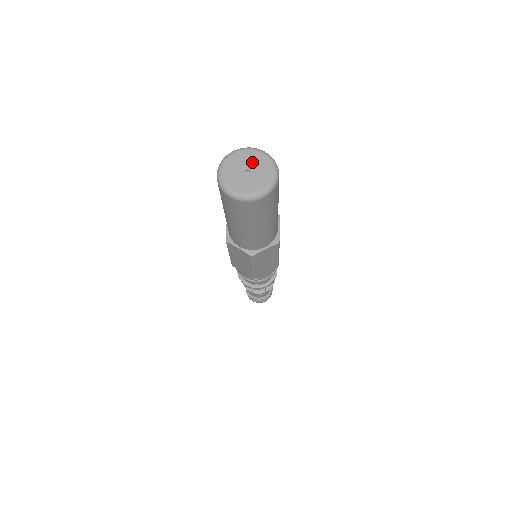
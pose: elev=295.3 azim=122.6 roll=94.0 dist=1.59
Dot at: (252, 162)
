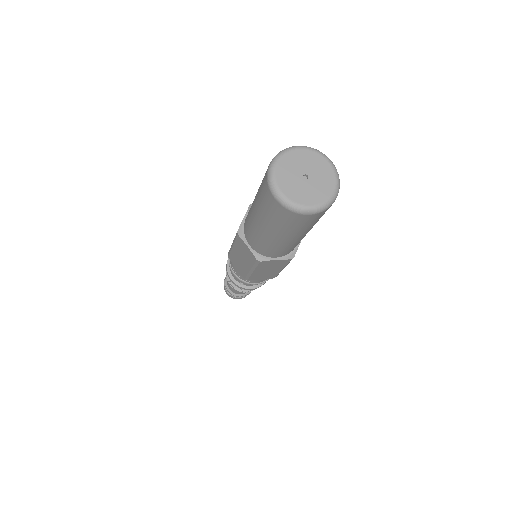
Dot at: (302, 164)
